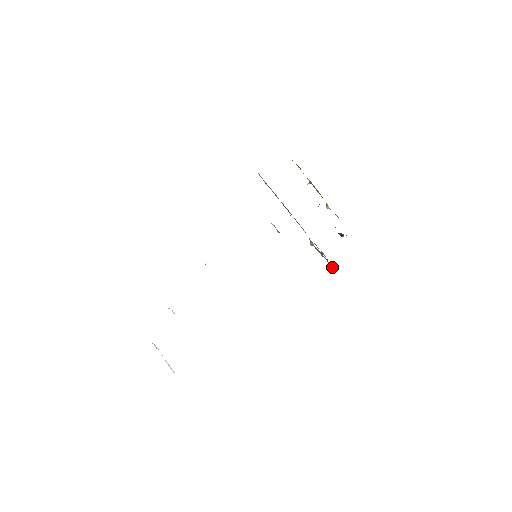
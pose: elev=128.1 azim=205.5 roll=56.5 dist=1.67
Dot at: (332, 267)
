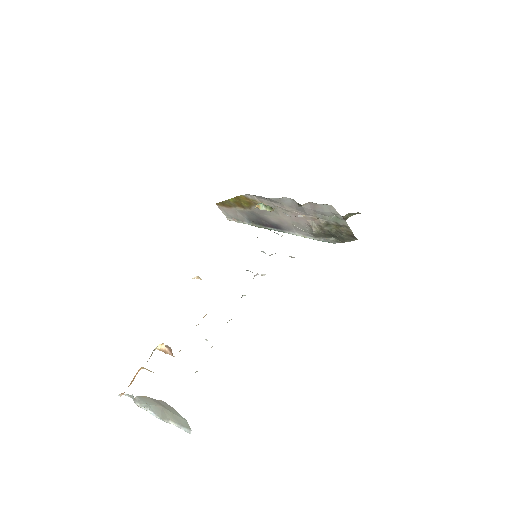
Dot at: (349, 230)
